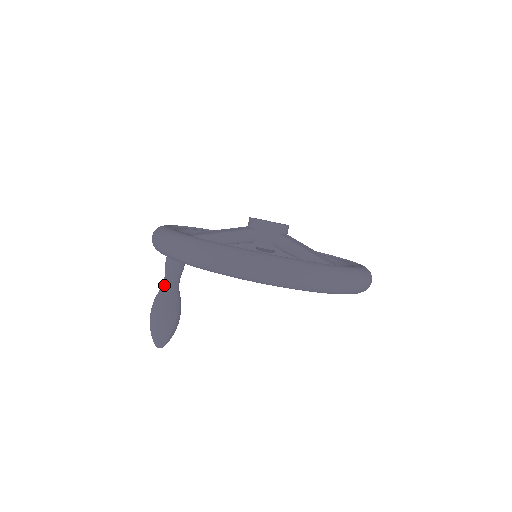
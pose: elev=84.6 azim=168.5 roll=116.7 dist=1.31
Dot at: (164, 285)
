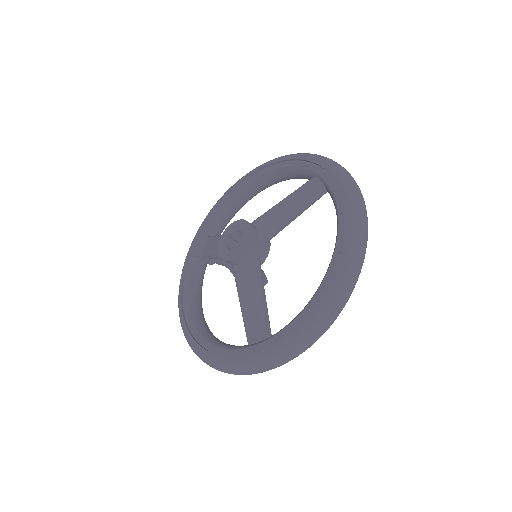
Dot at: occluded
